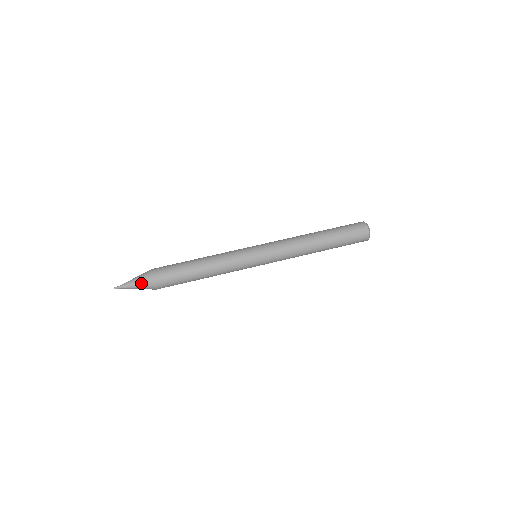
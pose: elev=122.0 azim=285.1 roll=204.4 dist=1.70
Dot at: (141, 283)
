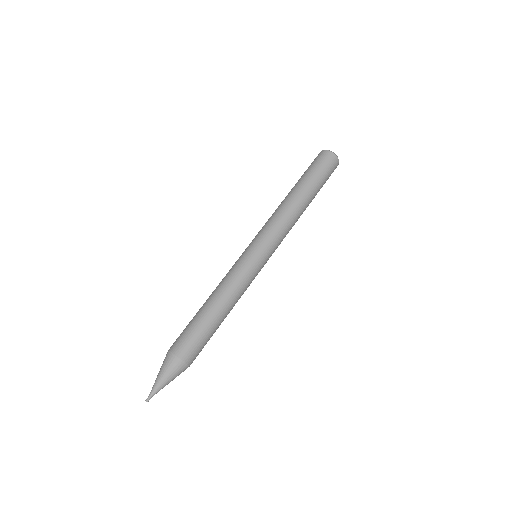
Dot at: occluded
